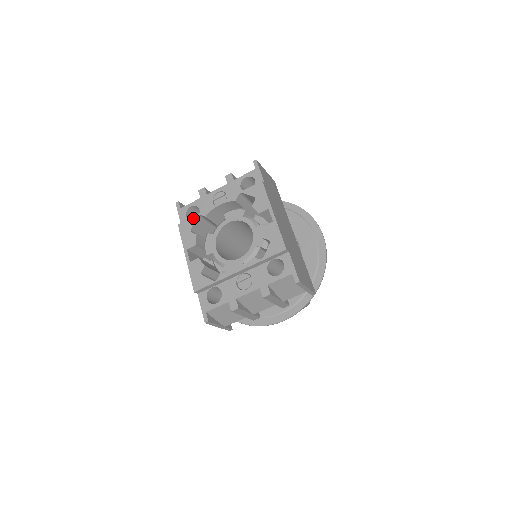
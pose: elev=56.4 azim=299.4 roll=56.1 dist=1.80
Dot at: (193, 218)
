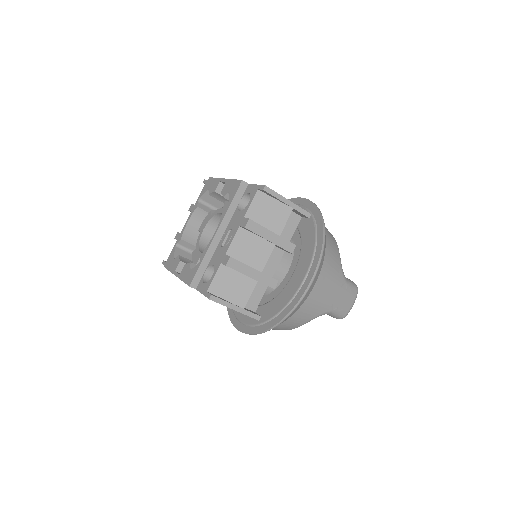
Dot at: (173, 250)
